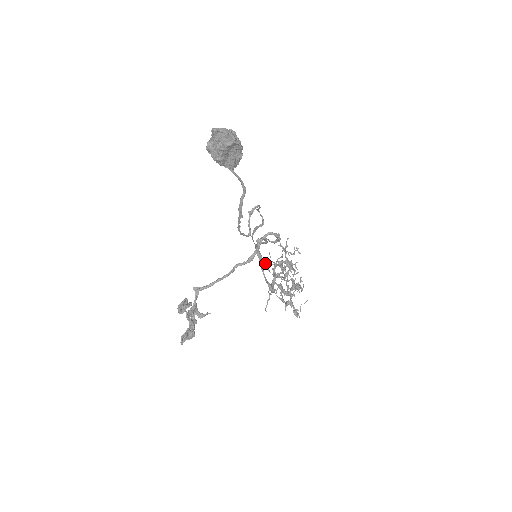
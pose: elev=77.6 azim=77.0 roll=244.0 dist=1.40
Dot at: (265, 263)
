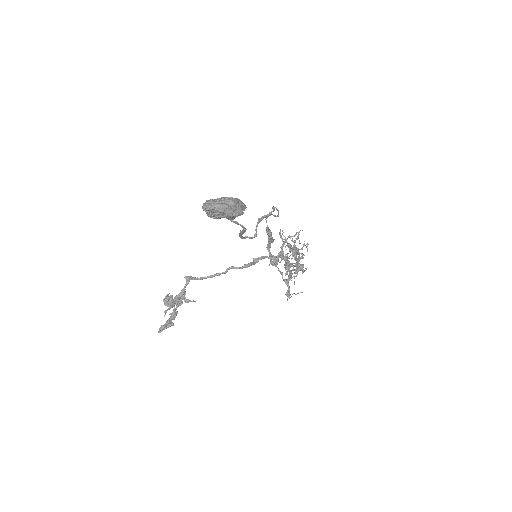
Dot at: occluded
